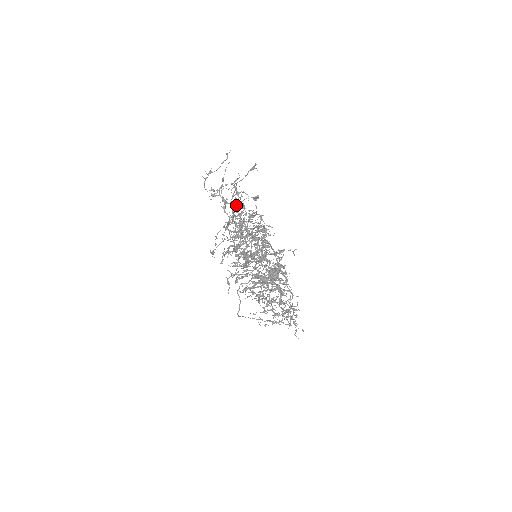
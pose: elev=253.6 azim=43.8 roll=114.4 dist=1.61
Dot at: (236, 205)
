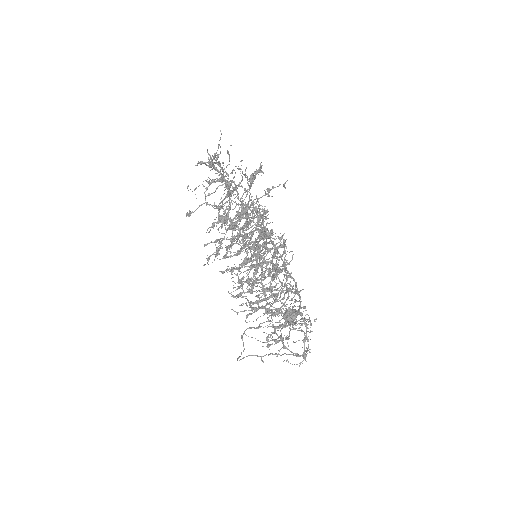
Dot at: occluded
